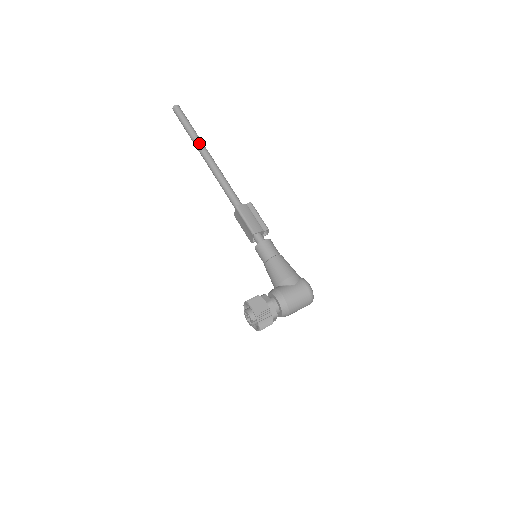
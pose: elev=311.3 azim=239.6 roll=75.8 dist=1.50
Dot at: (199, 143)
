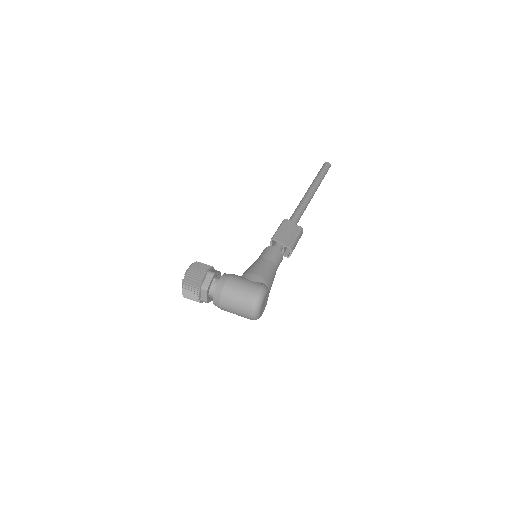
Dot at: (314, 183)
